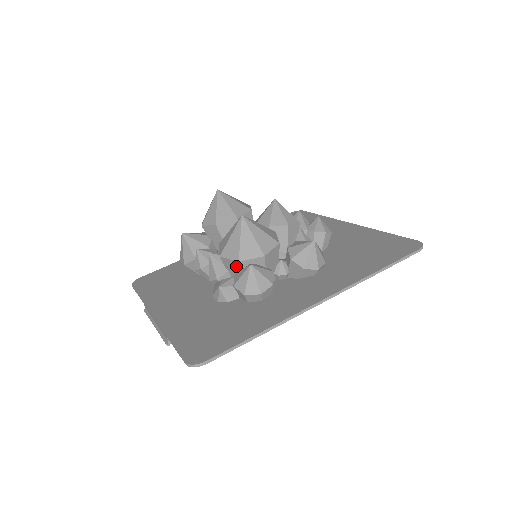
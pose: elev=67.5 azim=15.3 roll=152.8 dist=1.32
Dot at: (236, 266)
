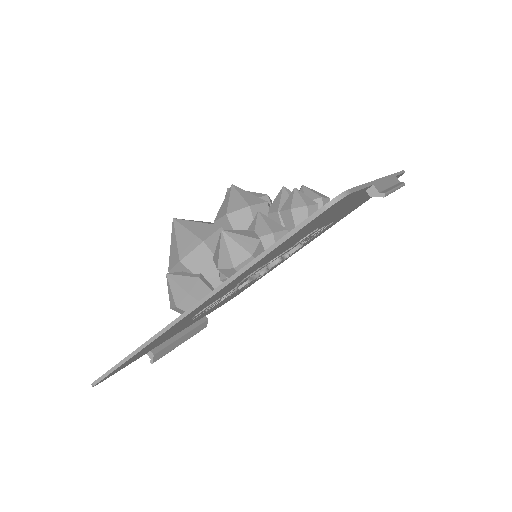
Dot at: occluded
